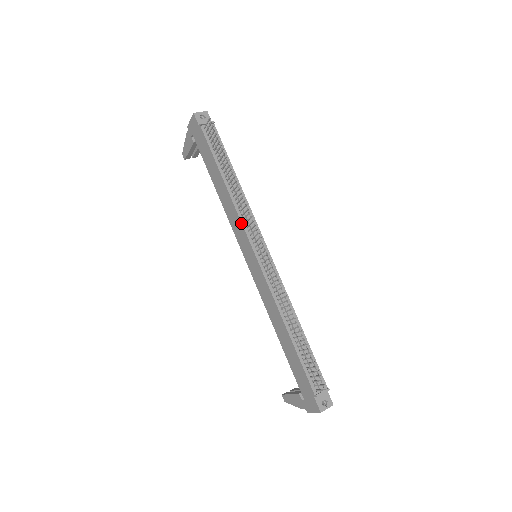
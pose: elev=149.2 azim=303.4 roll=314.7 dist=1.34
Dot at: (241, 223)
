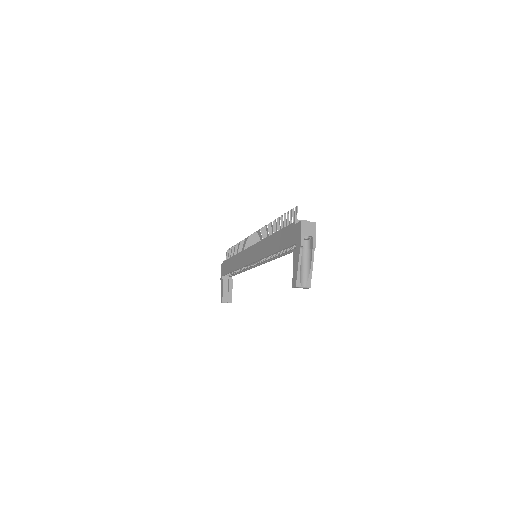
Dot at: (243, 251)
